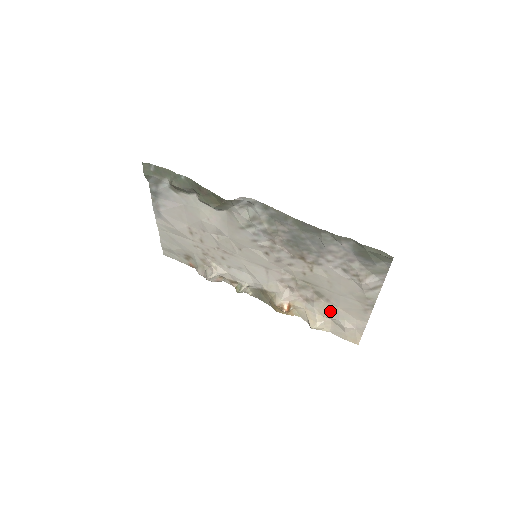
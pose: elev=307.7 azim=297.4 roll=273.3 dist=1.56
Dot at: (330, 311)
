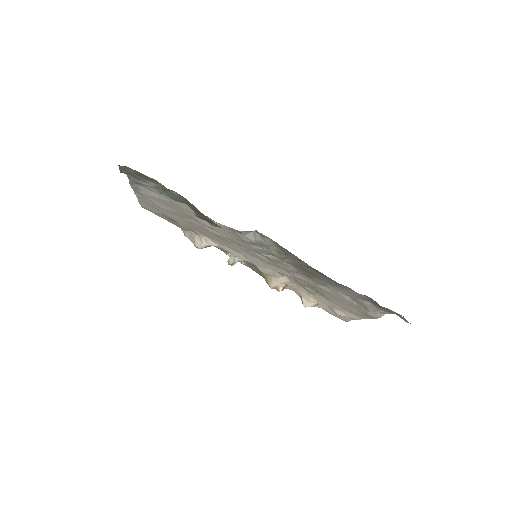
Dot at: (326, 302)
